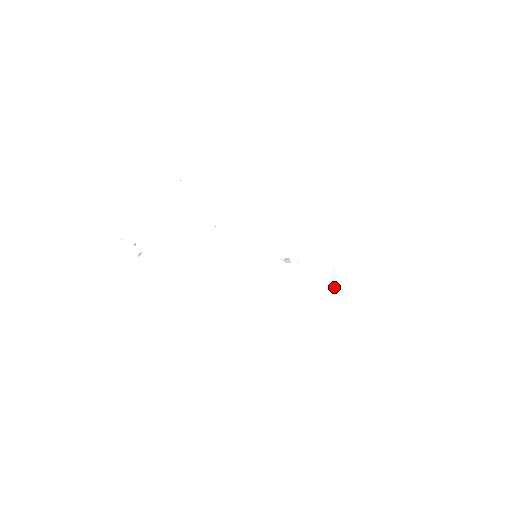
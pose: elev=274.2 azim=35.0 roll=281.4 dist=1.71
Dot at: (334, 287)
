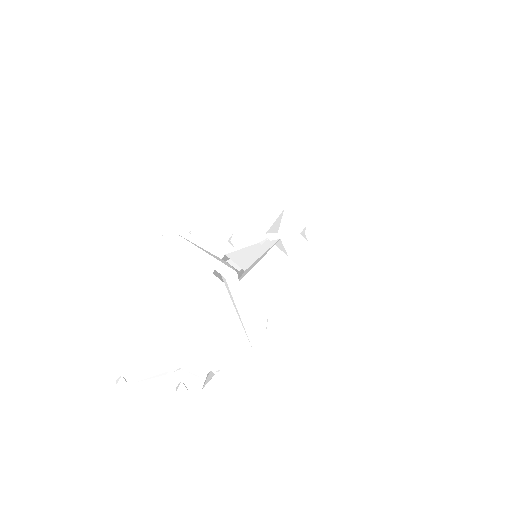
Dot at: occluded
